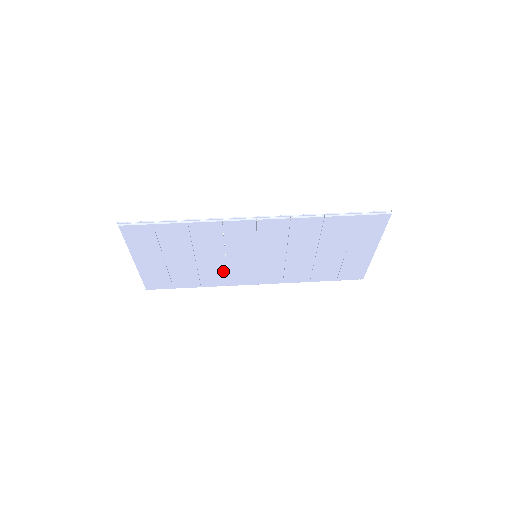
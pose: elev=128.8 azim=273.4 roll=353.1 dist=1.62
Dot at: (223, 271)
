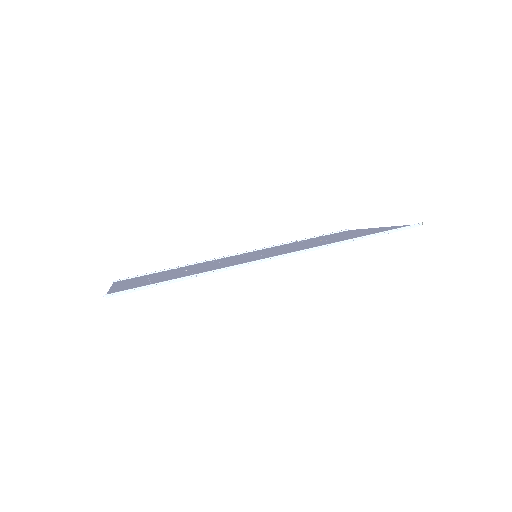
Dot at: occluded
